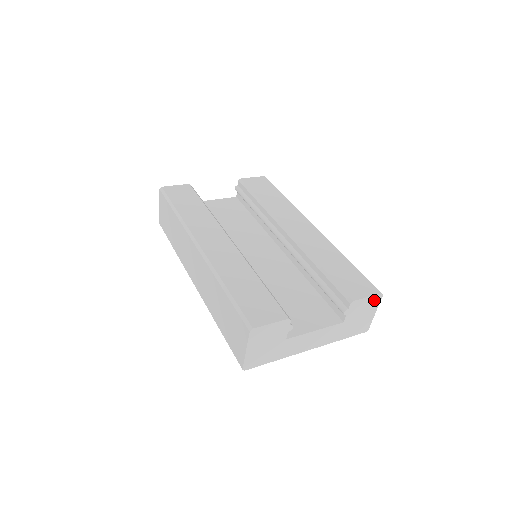
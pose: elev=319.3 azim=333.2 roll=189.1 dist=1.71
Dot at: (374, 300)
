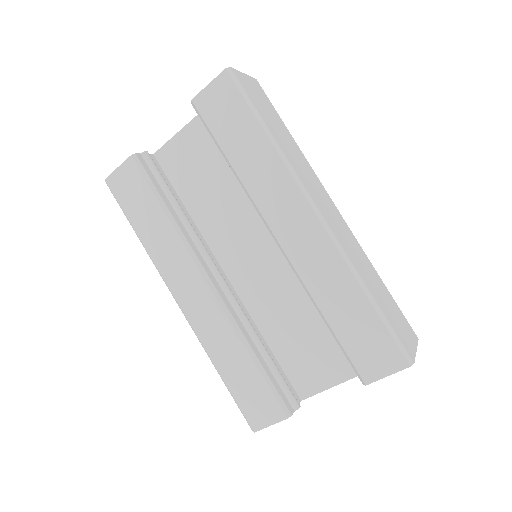
Dot at: occluded
